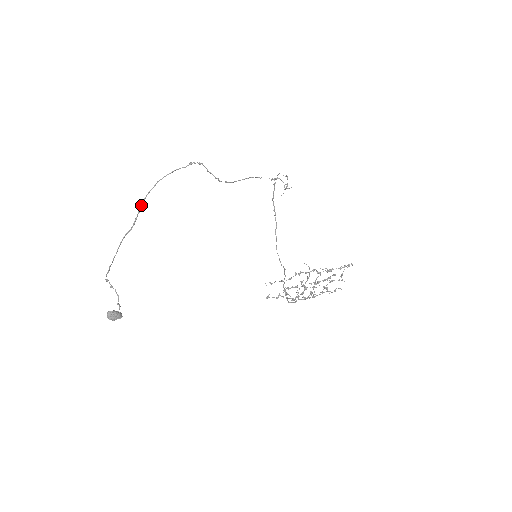
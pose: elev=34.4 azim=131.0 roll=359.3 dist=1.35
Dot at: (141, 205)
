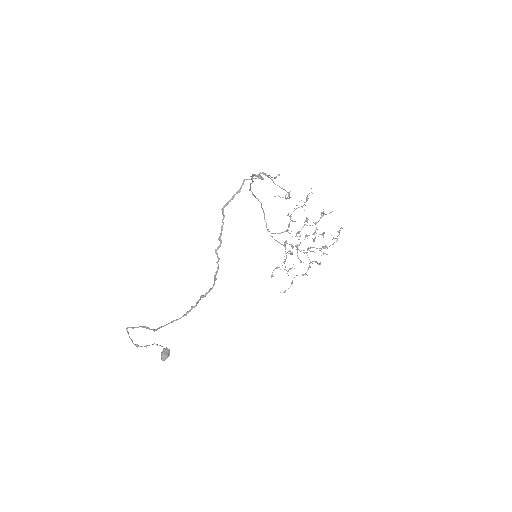
Dot at: (154, 330)
